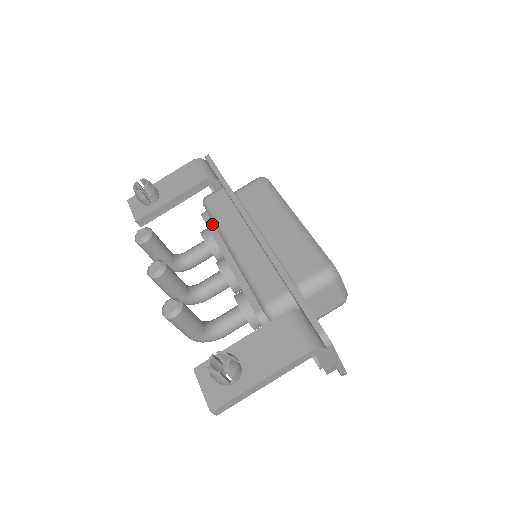
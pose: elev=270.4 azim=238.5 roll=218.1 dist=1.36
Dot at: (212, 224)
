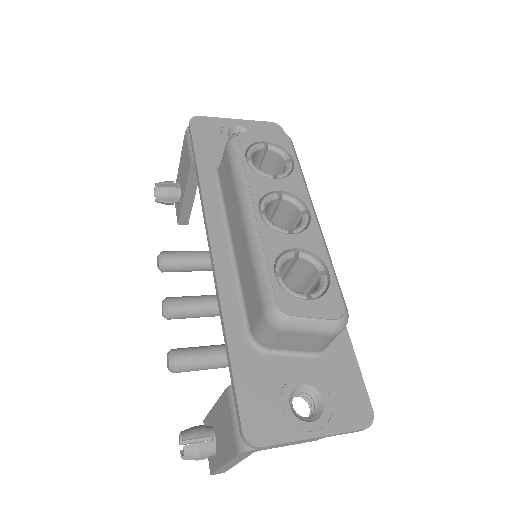
Dot at: occluded
